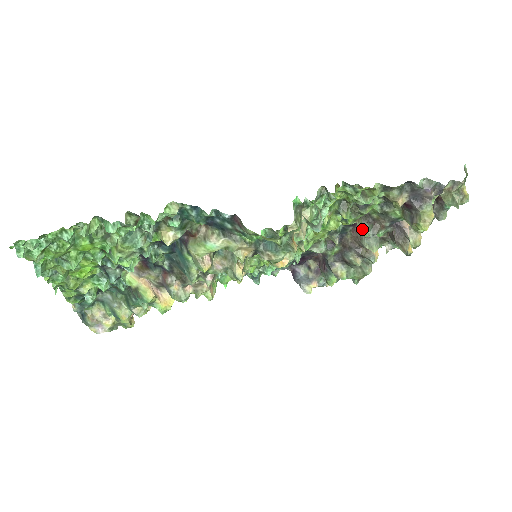
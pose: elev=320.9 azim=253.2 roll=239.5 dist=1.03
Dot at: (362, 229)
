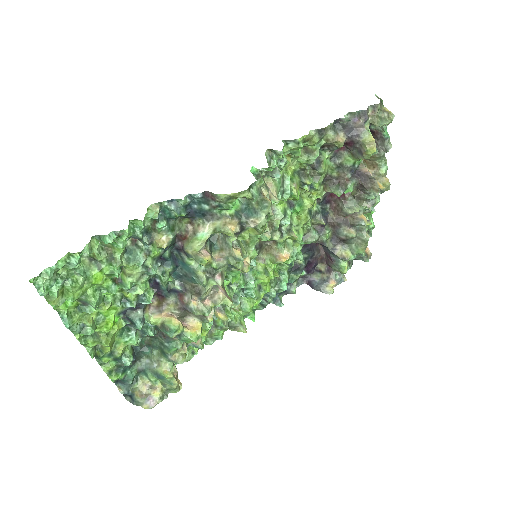
Dot at: (332, 192)
